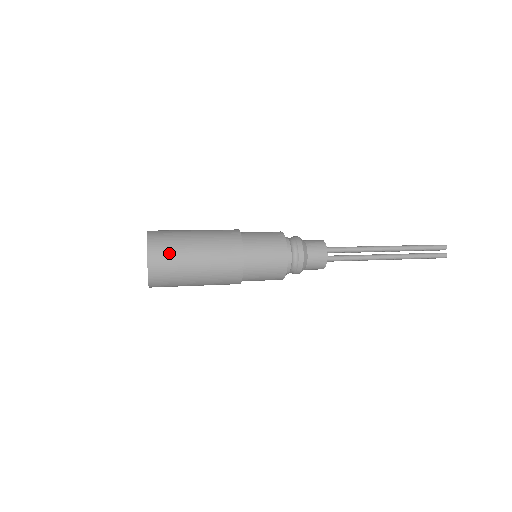
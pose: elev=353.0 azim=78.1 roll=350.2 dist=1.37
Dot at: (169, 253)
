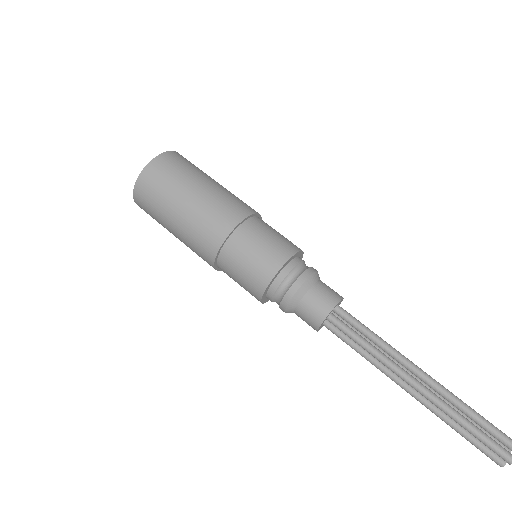
Dot at: (150, 207)
